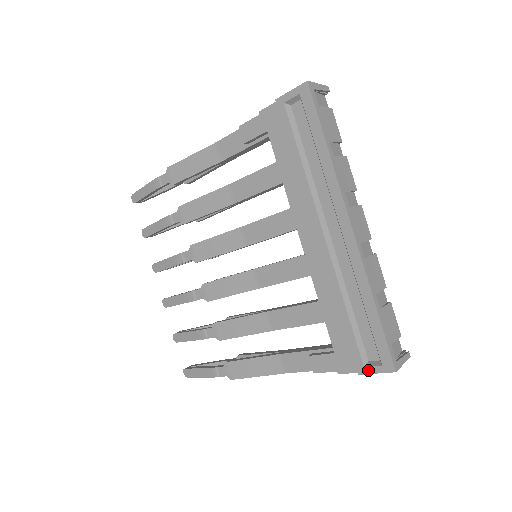
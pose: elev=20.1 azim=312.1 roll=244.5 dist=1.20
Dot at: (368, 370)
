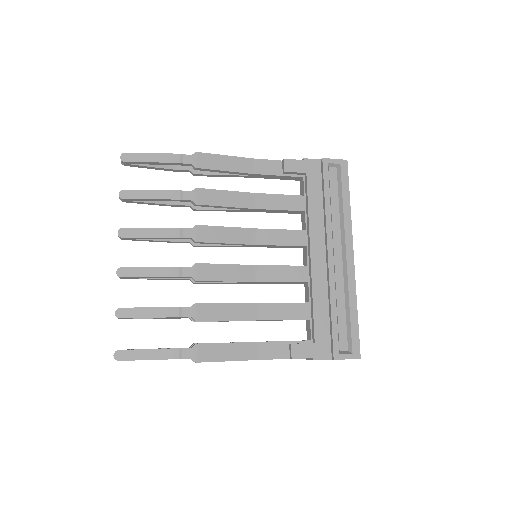
Dot at: (342, 356)
